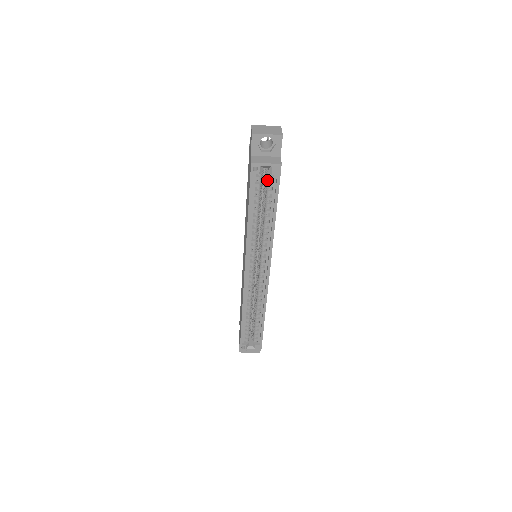
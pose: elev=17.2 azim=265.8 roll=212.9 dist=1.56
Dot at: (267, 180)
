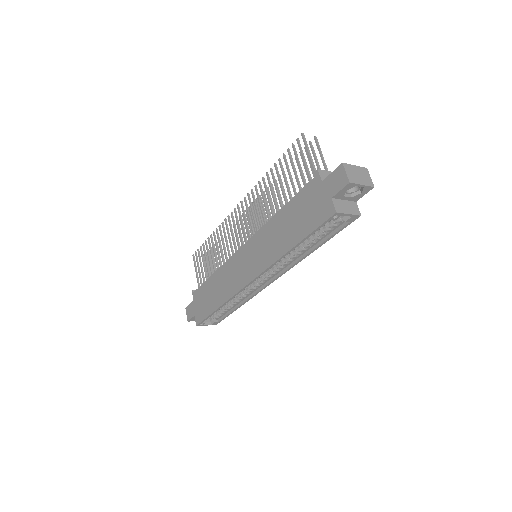
Dot at: (332, 220)
